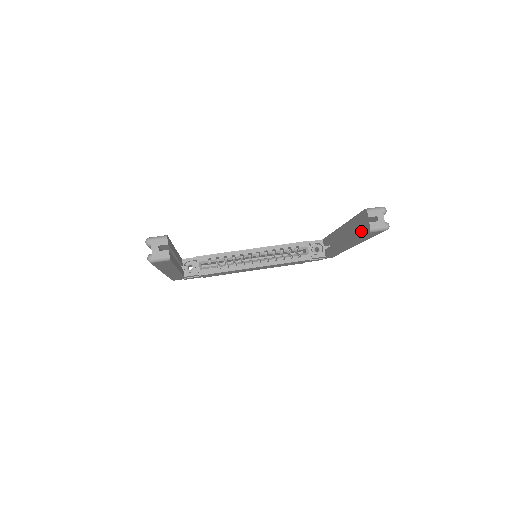
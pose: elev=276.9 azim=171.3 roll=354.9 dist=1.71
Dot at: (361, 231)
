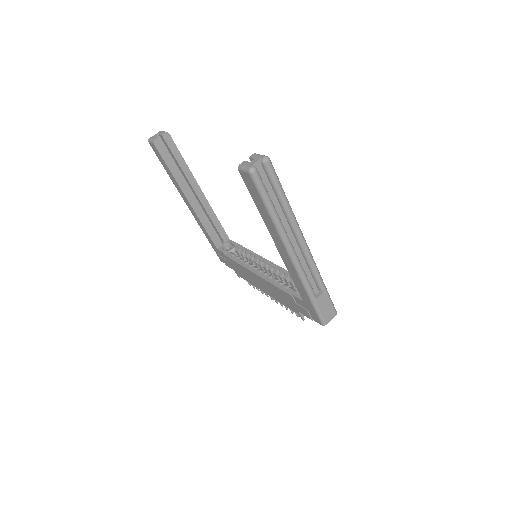
Dot at: occluded
